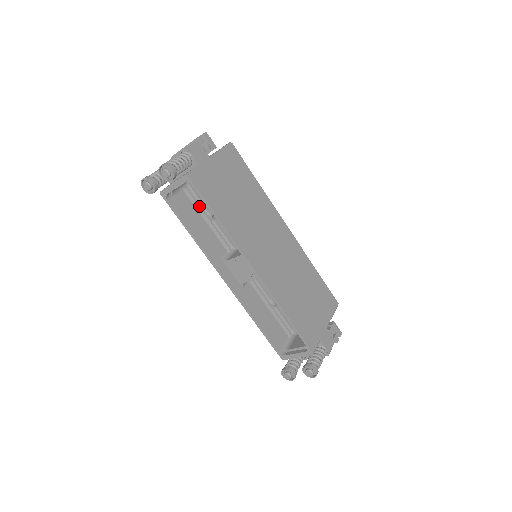
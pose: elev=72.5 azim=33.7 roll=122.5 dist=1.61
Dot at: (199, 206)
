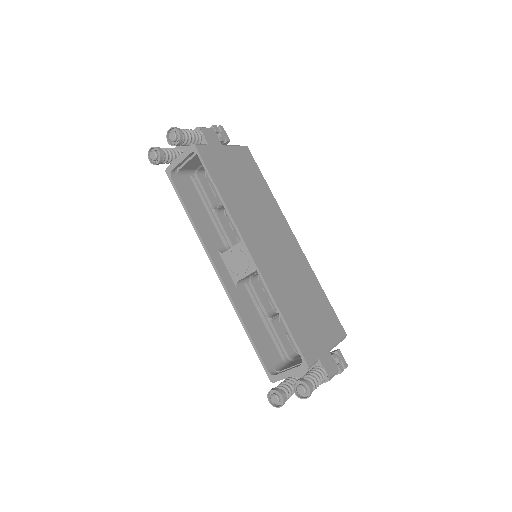
Dot at: (204, 198)
